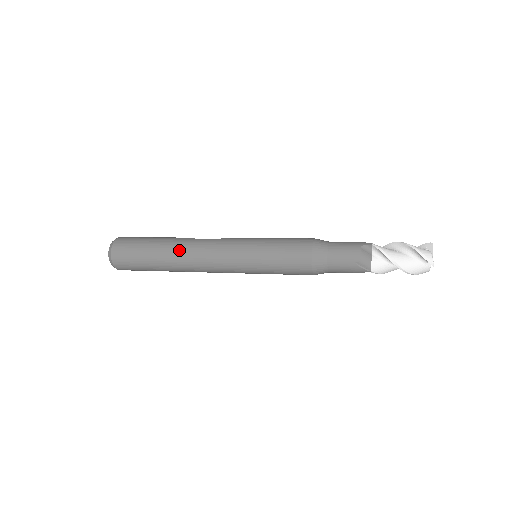
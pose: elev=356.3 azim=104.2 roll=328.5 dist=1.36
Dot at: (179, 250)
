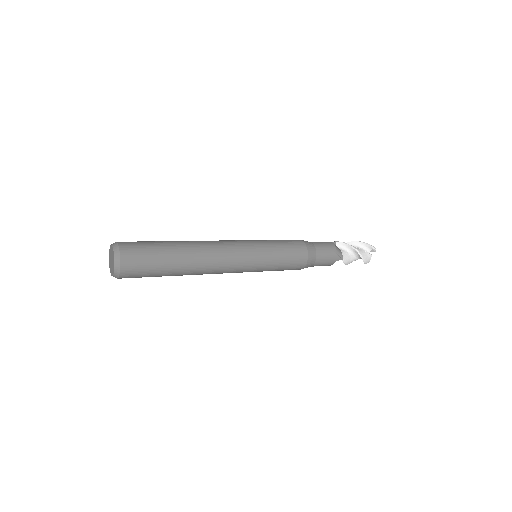
Dot at: (196, 245)
